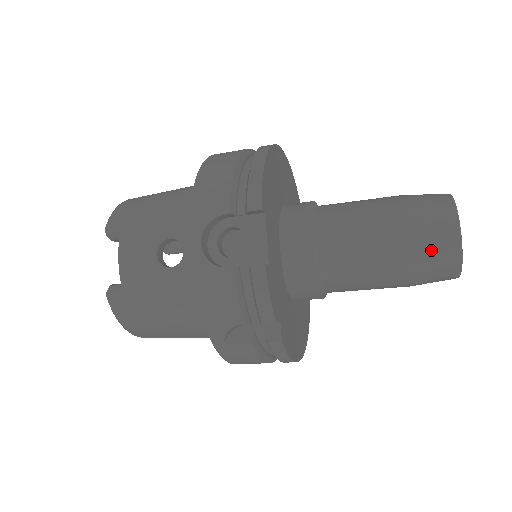
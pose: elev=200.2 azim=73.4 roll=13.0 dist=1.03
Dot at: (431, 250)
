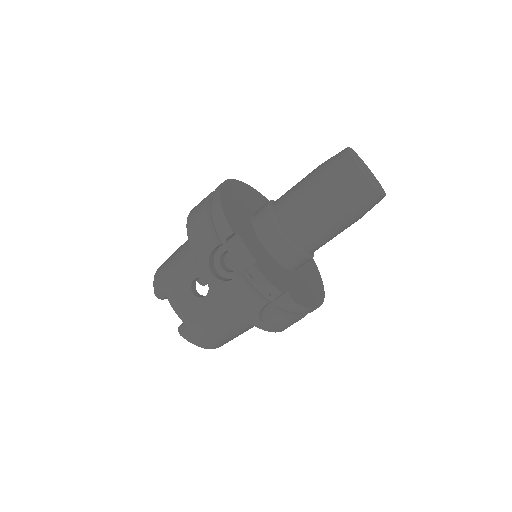
Dot at: (352, 193)
